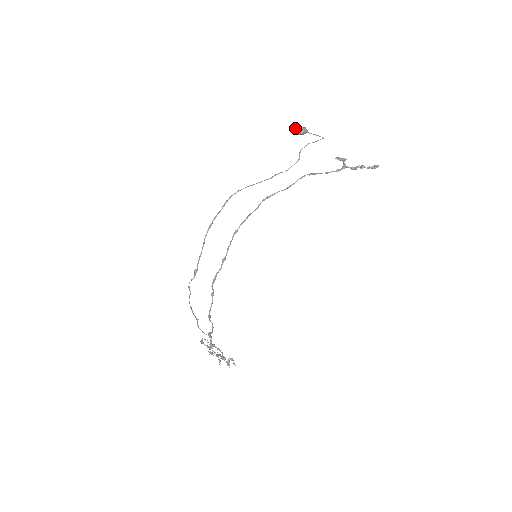
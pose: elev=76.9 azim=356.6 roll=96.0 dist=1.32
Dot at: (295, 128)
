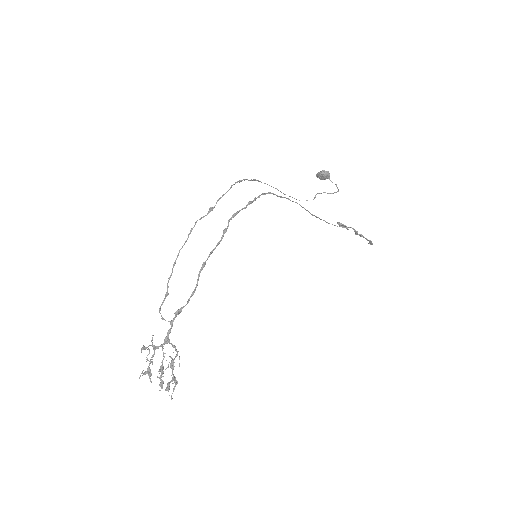
Dot at: occluded
